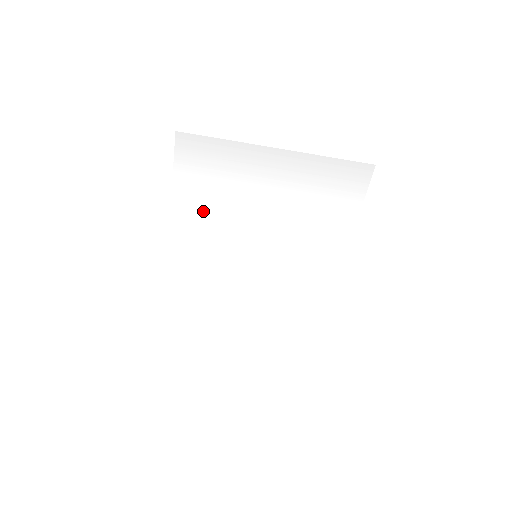
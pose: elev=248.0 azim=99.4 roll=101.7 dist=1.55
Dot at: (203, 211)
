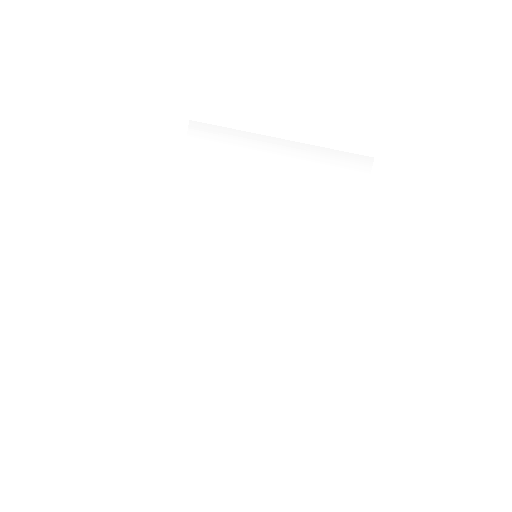
Dot at: (207, 202)
